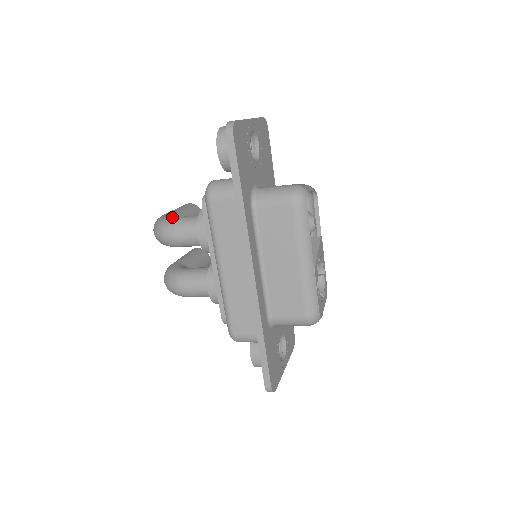
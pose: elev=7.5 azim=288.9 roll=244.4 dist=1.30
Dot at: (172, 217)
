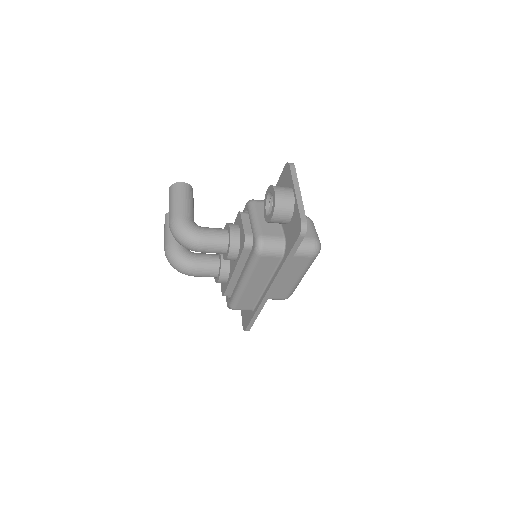
Dot at: (198, 231)
